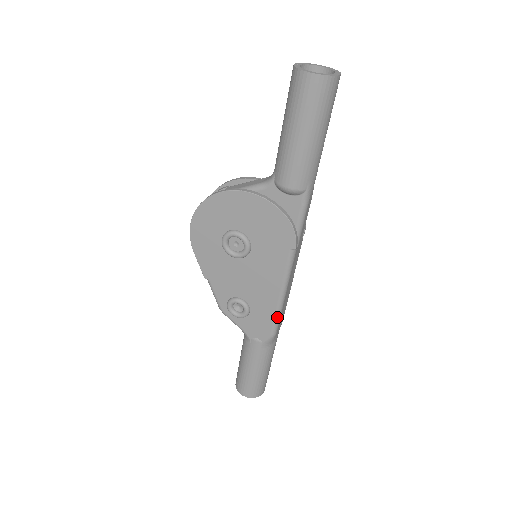
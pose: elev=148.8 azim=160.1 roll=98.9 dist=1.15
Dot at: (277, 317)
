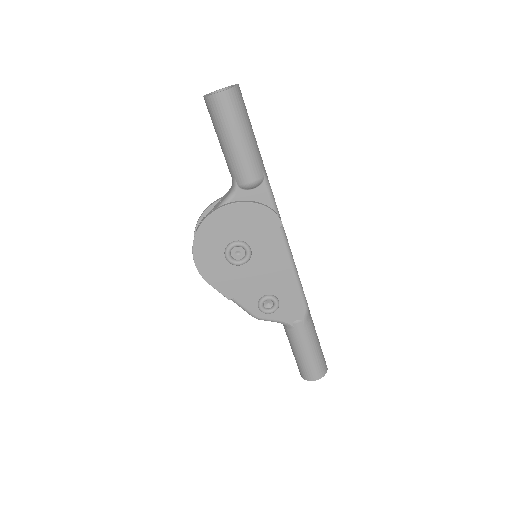
Dot at: (301, 290)
